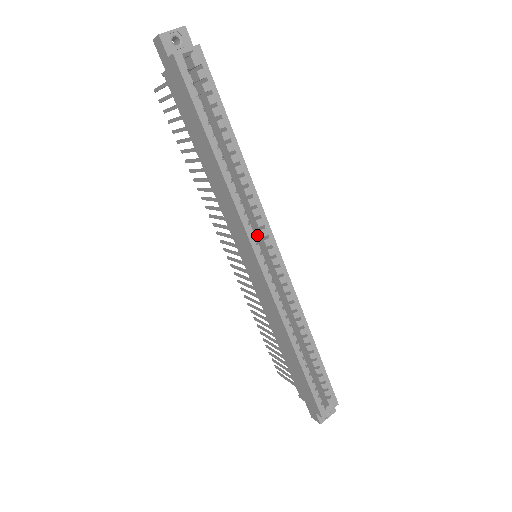
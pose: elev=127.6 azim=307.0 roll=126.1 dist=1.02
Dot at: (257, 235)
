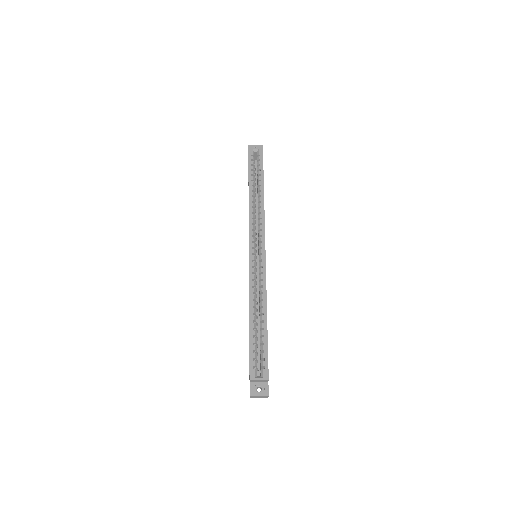
Dot at: (258, 239)
